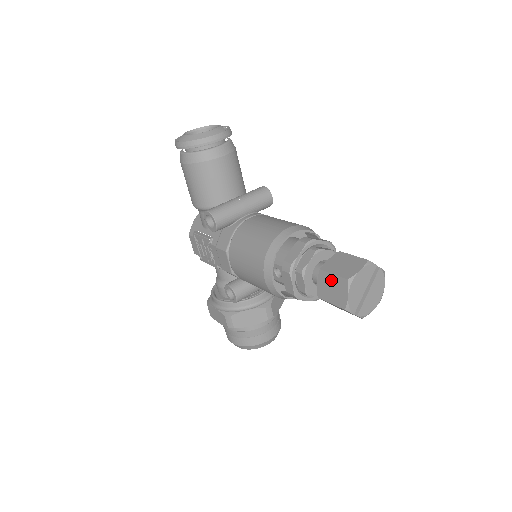
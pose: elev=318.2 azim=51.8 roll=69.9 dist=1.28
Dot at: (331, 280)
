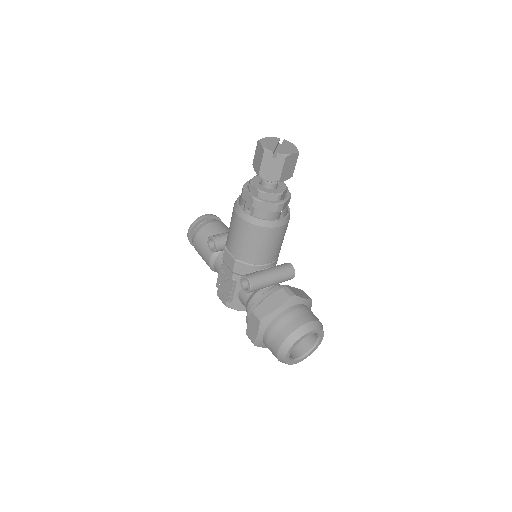
Dot at: (256, 156)
